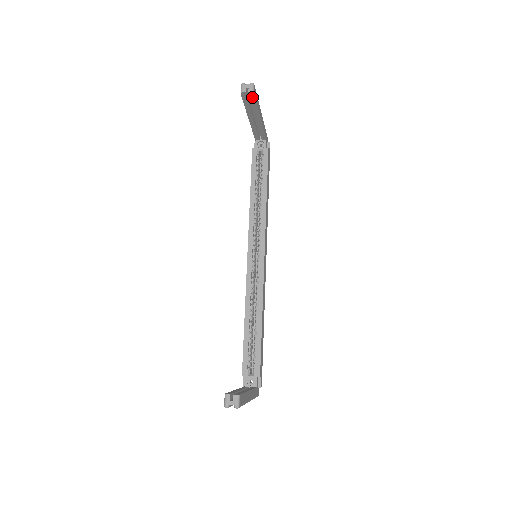
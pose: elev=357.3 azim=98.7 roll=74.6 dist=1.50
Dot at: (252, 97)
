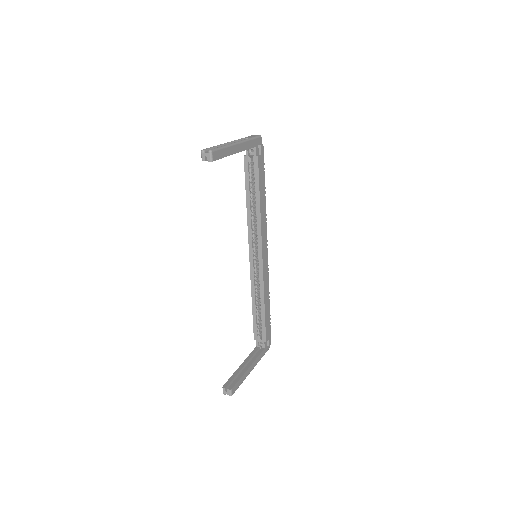
Dot at: (214, 160)
